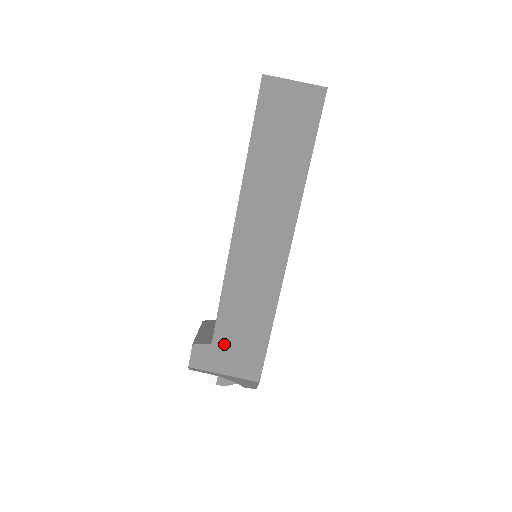
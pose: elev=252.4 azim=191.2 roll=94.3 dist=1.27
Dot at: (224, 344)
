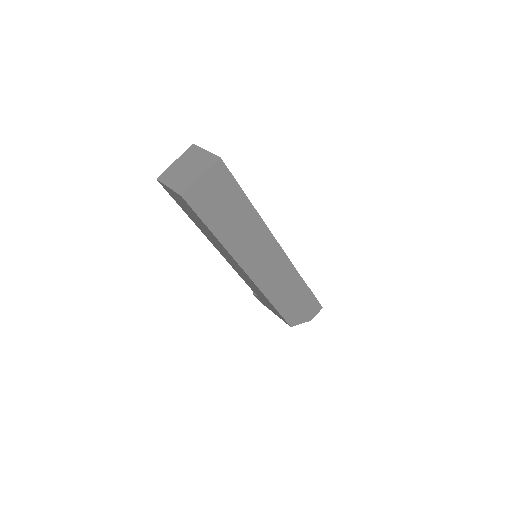
Dot at: (263, 301)
